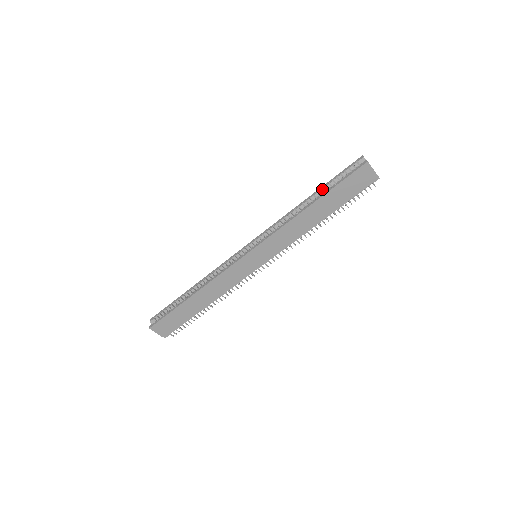
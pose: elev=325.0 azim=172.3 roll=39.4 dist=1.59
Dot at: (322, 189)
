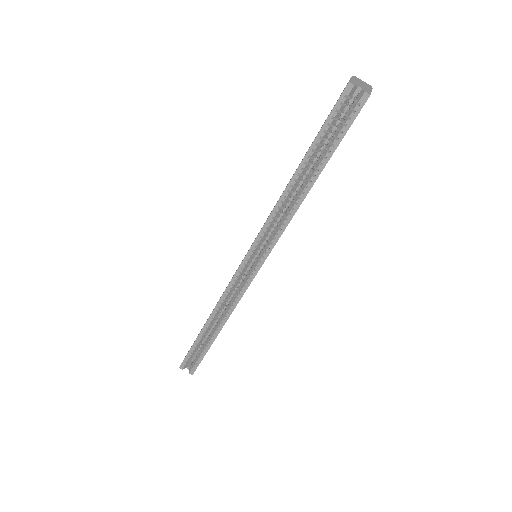
Dot at: (309, 155)
